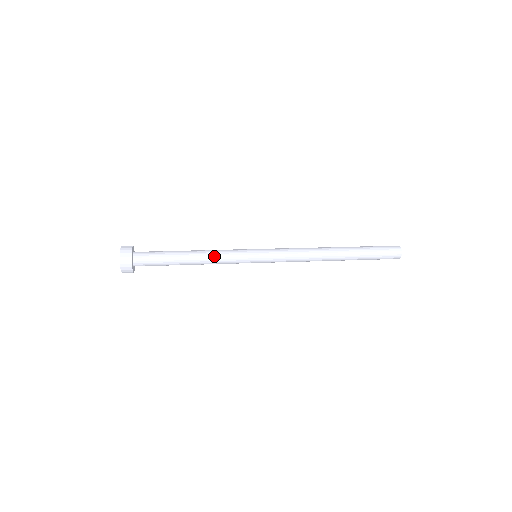
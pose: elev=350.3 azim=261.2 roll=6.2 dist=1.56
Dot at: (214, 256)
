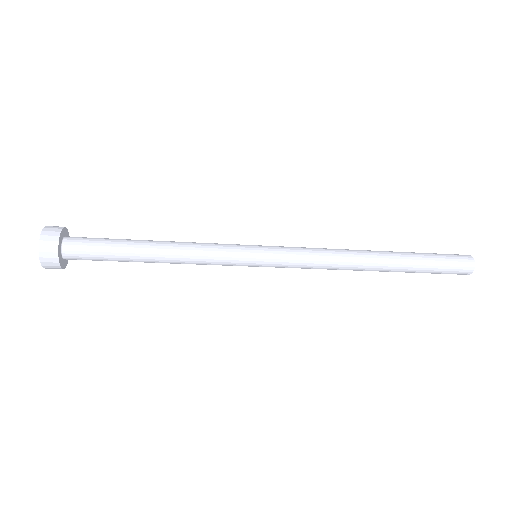
Dot at: (191, 250)
